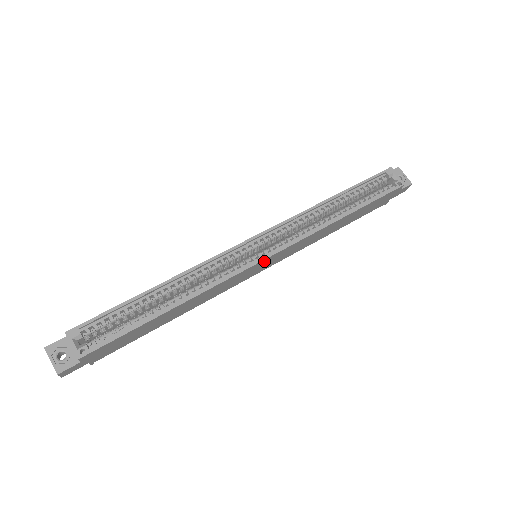
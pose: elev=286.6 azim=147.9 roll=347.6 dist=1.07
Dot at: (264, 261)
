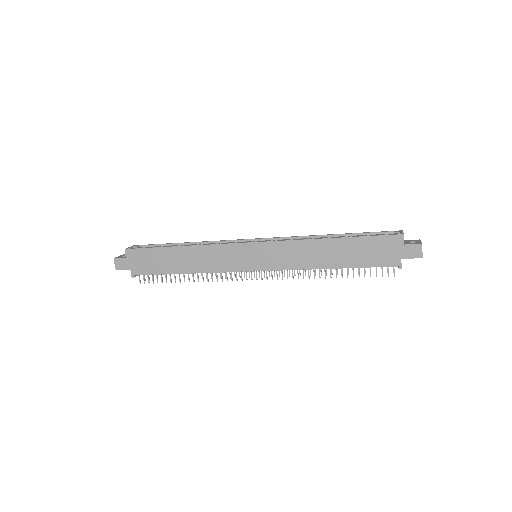
Dot at: (251, 247)
